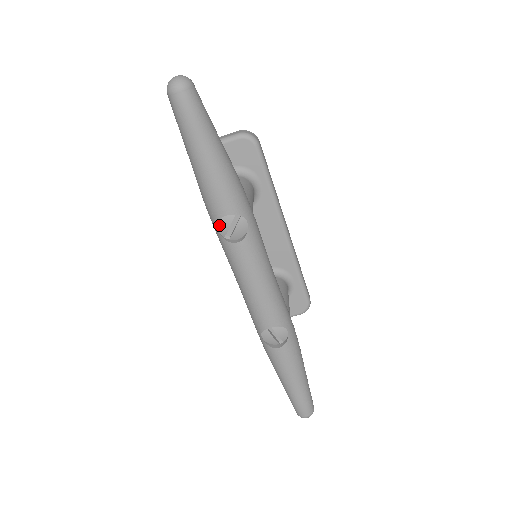
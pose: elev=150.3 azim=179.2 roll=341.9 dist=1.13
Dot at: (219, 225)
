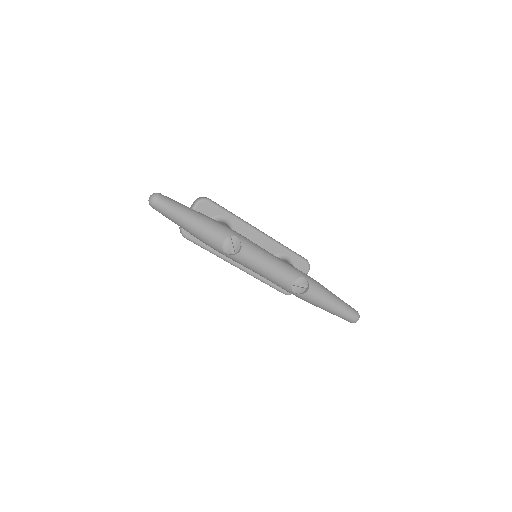
Dot at: (224, 250)
